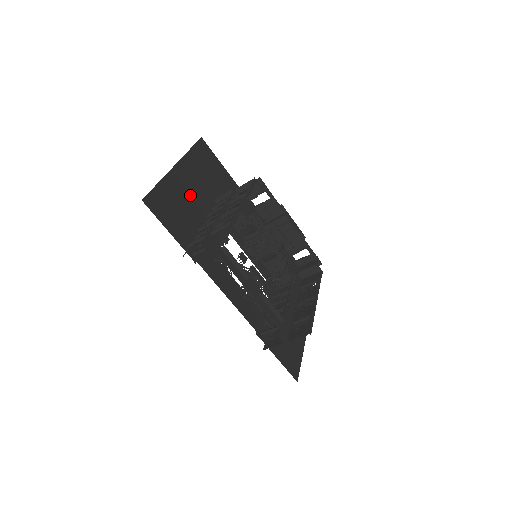
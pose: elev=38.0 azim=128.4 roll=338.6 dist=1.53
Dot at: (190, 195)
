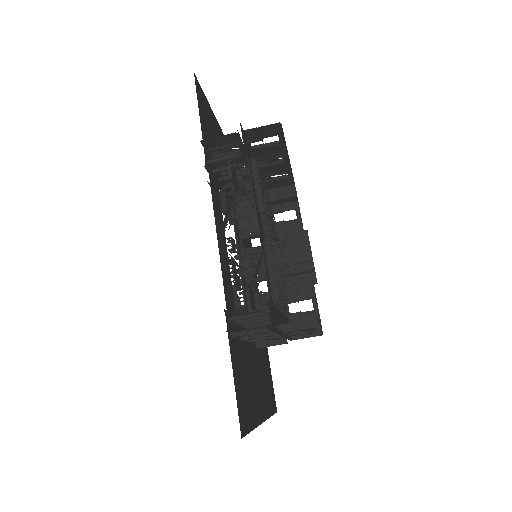
Dot at: occluded
